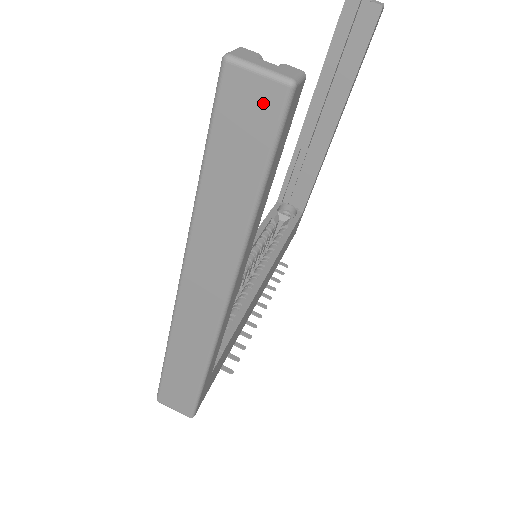
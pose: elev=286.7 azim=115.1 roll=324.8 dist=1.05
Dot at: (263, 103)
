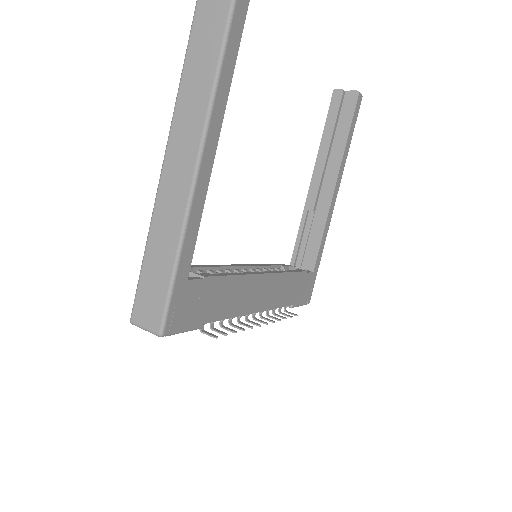
Dot at: out of frame
